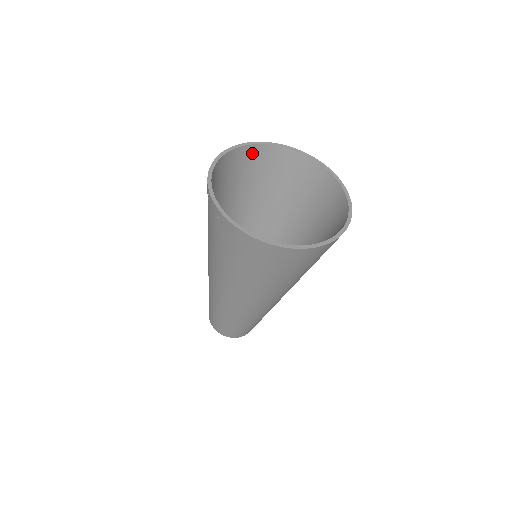
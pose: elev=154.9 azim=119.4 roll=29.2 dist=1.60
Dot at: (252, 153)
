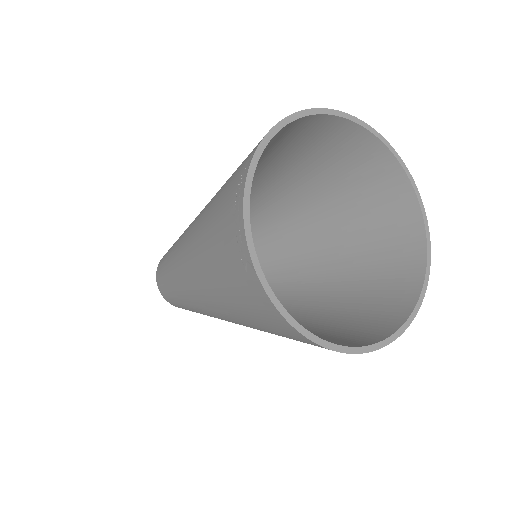
Dot at: (336, 128)
